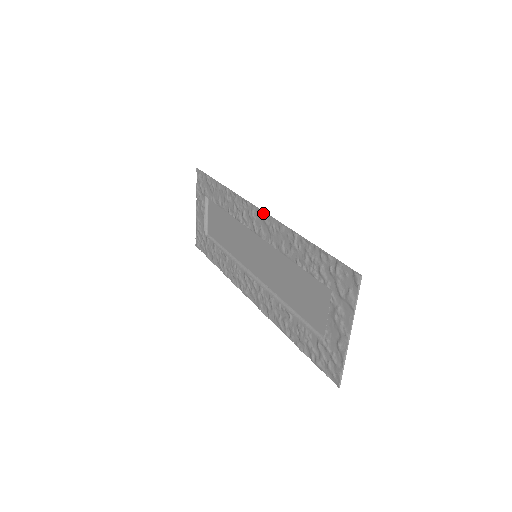
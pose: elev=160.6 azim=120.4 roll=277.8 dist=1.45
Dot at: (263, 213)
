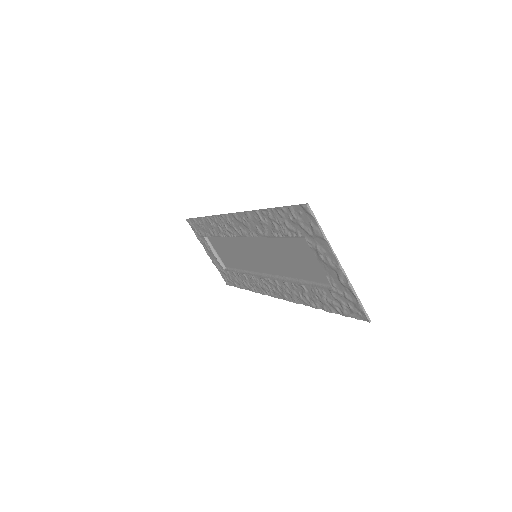
Dot at: (232, 214)
